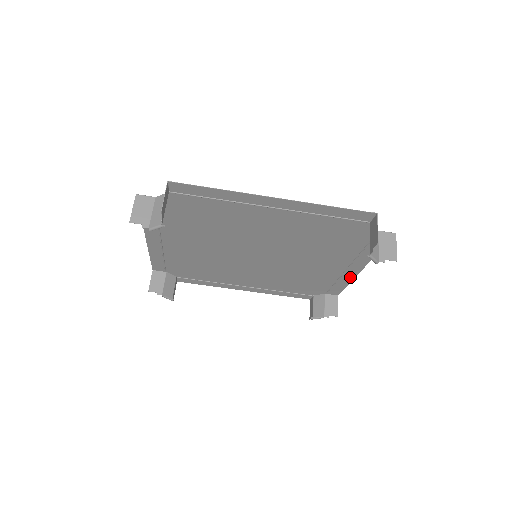
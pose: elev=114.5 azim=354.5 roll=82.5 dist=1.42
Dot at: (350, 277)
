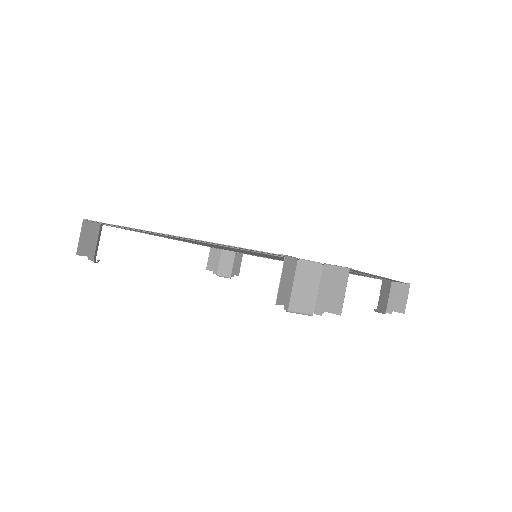
Dot at: occluded
